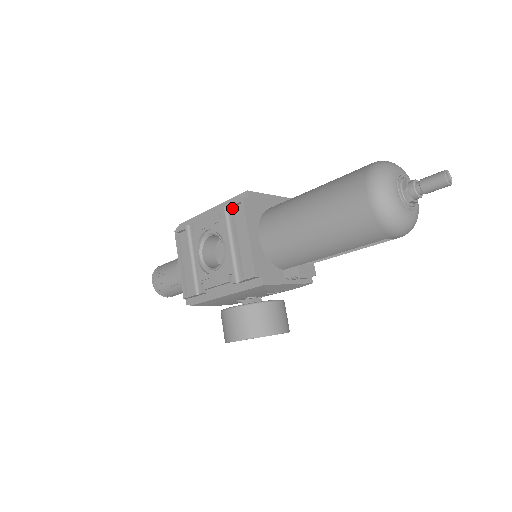
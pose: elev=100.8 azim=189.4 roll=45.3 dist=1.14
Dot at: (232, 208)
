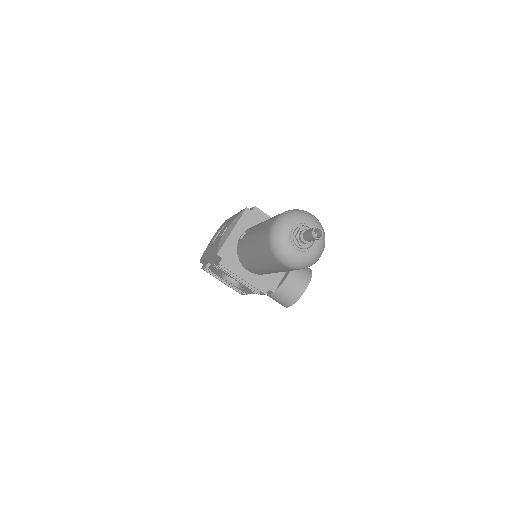
Dot at: occluded
